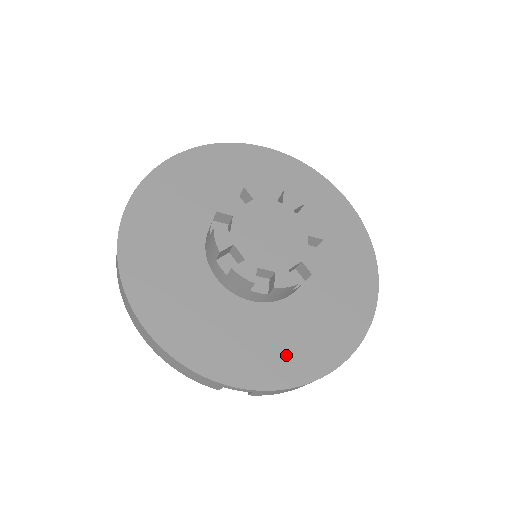
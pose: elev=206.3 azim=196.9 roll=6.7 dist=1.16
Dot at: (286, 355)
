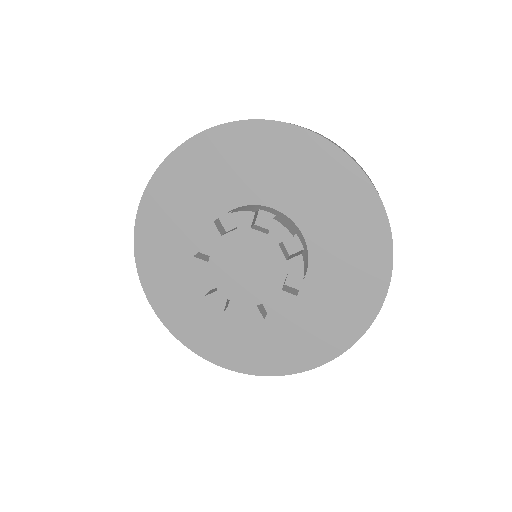
Dot at: (193, 323)
